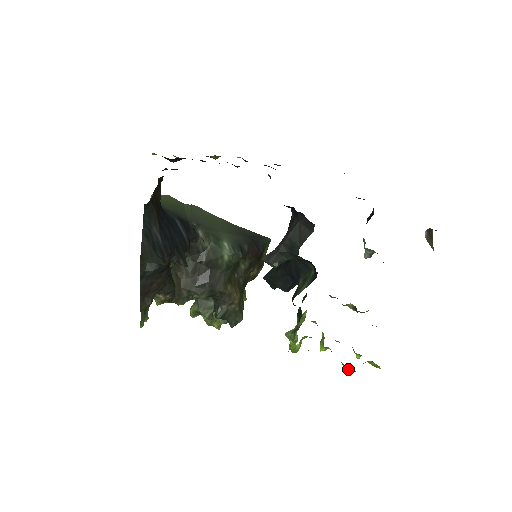
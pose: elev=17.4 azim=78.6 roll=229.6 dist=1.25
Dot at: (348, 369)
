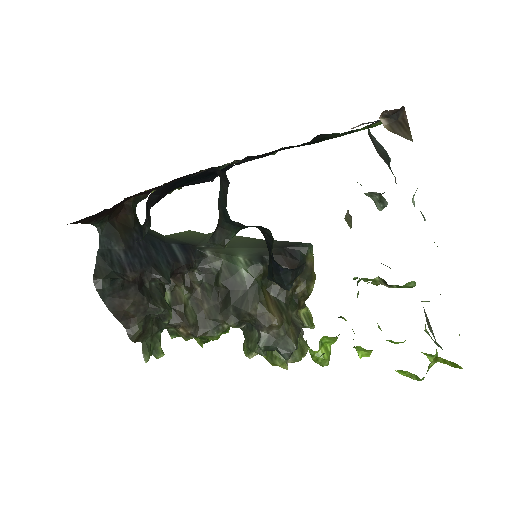
Dot at: (412, 378)
